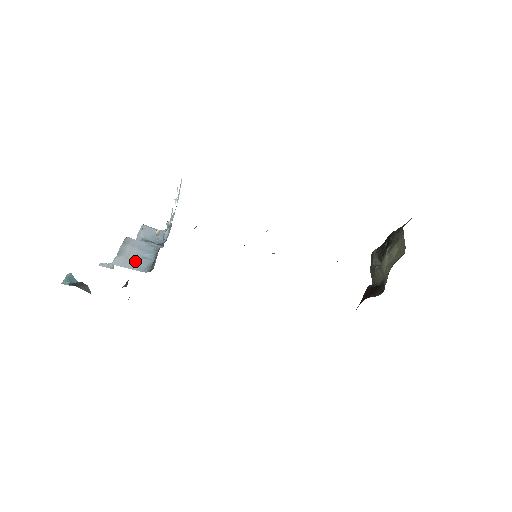
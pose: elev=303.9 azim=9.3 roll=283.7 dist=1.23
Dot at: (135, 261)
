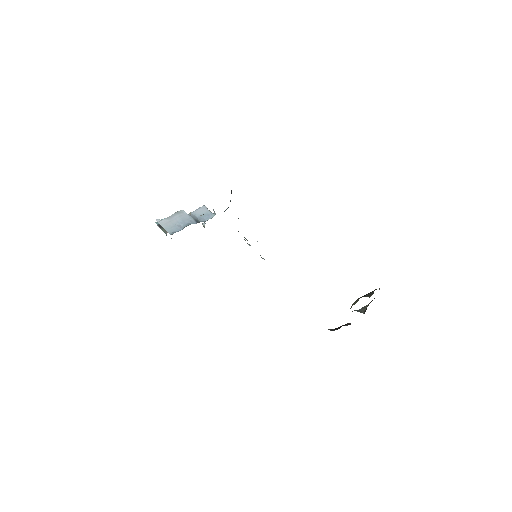
Dot at: (172, 225)
